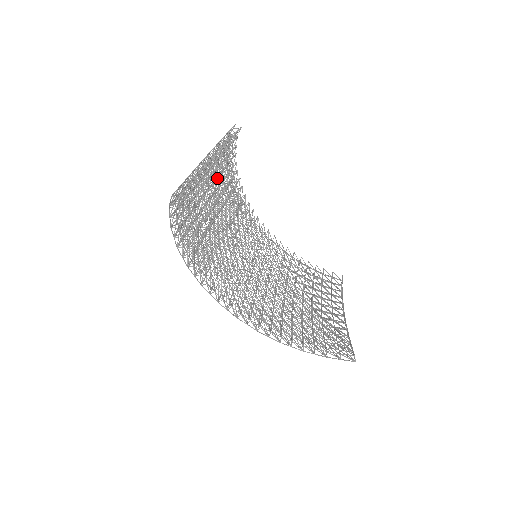
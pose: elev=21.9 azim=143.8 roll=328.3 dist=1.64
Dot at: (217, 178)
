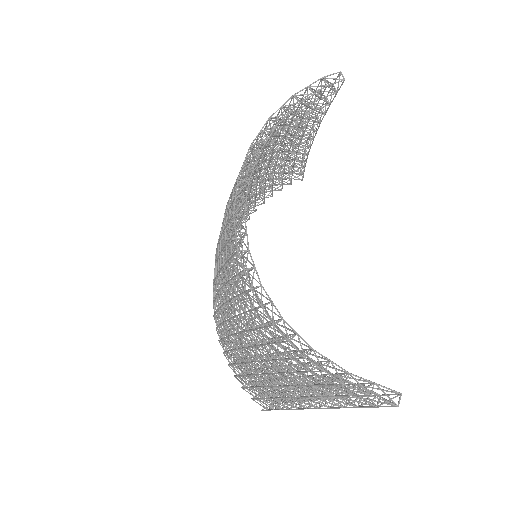
Dot at: (274, 172)
